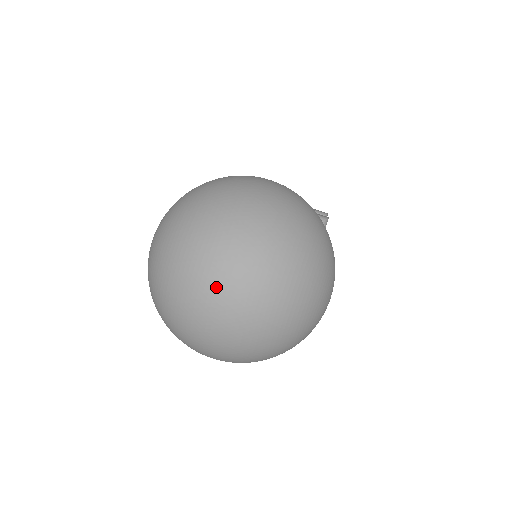
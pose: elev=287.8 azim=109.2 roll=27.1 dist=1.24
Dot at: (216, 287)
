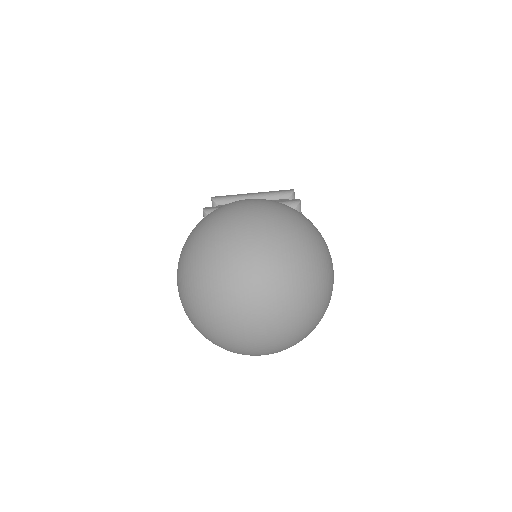
Dot at: (250, 306)
